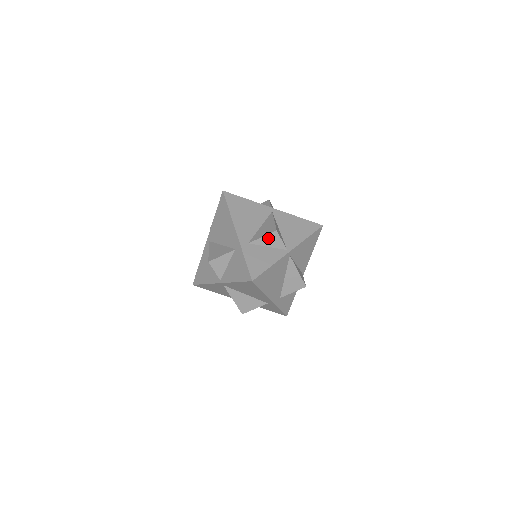
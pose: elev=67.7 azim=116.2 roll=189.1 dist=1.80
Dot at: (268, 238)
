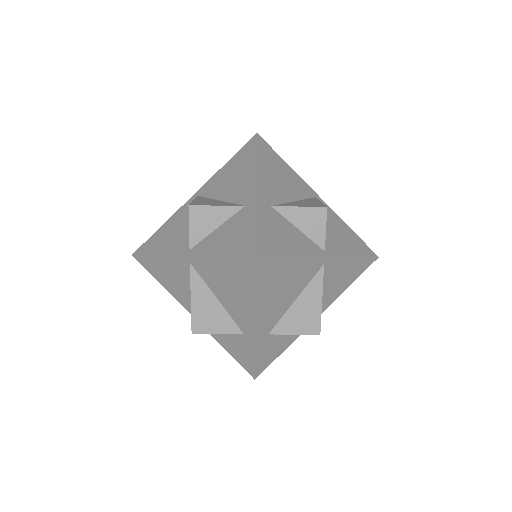
Dot at: (307, 214)
